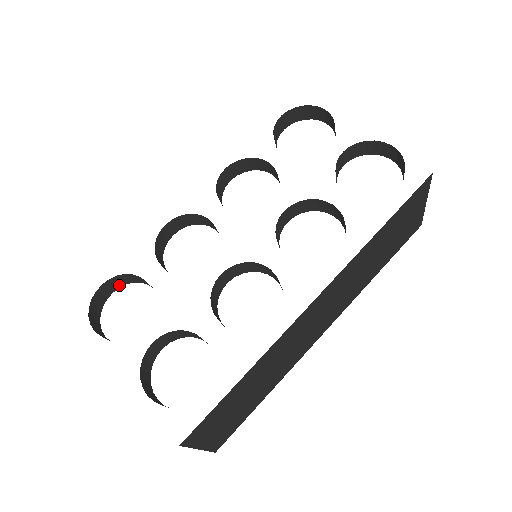
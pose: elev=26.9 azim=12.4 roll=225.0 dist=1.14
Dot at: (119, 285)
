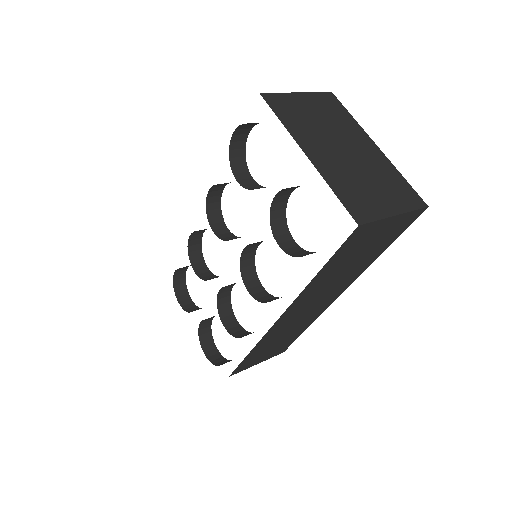
Dot at: (187, 266)
